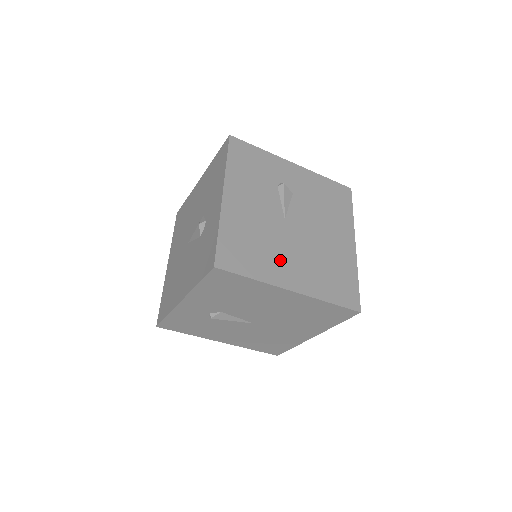
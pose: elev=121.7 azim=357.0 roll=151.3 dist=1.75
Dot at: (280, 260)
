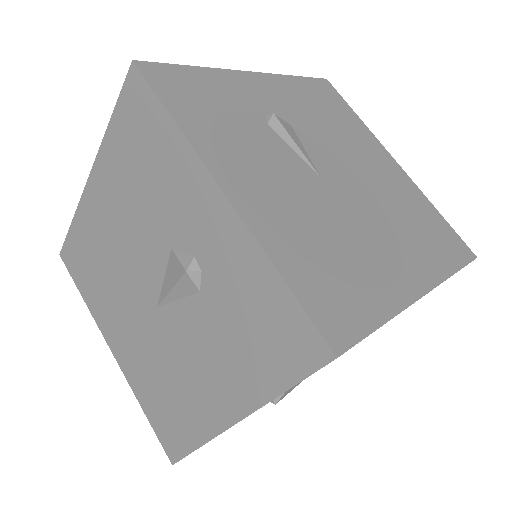
Dot at: (375, 255)
